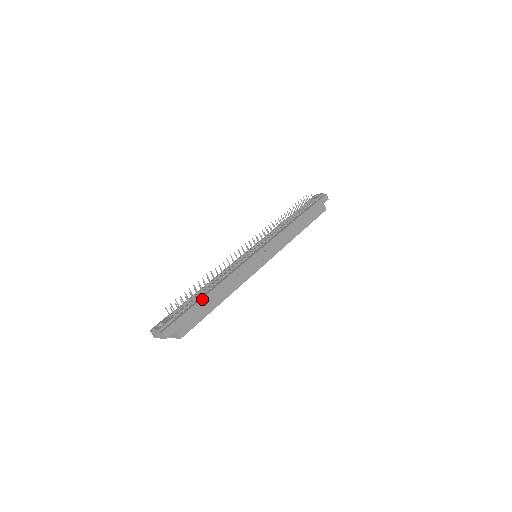
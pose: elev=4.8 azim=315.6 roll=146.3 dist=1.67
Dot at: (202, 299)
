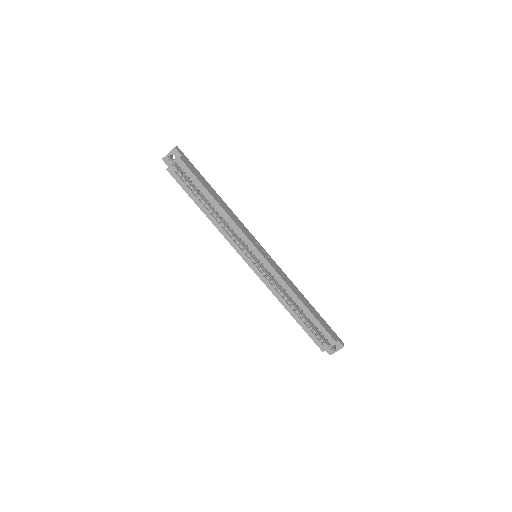
Dot at: (209, 184)
